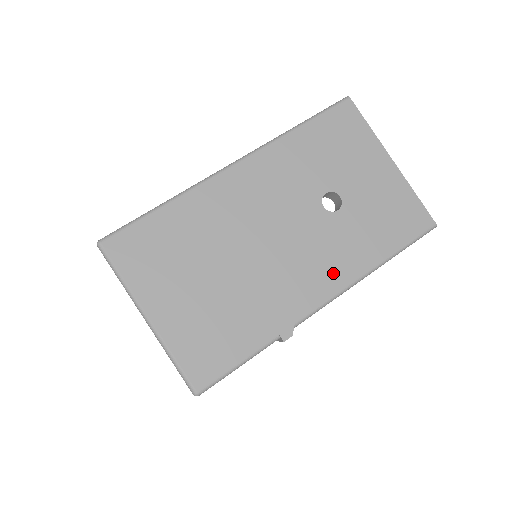
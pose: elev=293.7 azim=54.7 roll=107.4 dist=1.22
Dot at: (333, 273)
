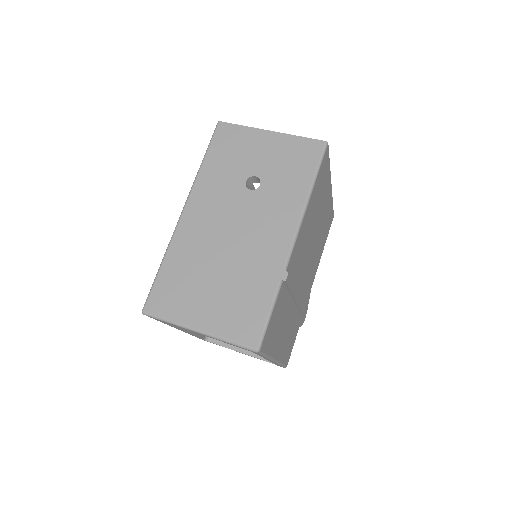
Dot at: (285, 220)
